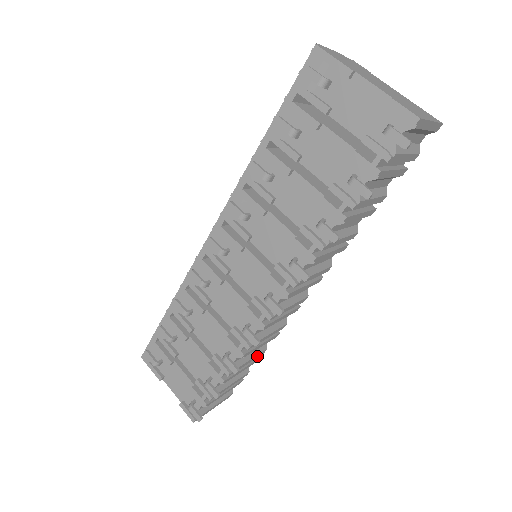
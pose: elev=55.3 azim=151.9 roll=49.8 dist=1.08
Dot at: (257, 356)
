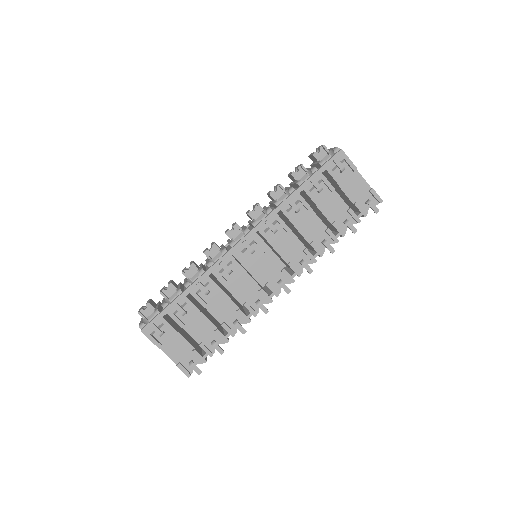
Dot at: occluded
